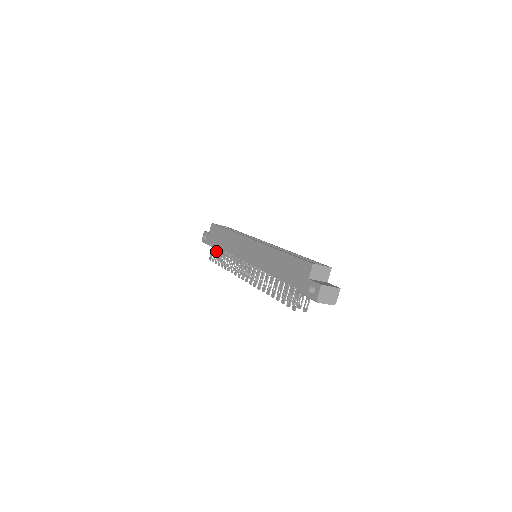
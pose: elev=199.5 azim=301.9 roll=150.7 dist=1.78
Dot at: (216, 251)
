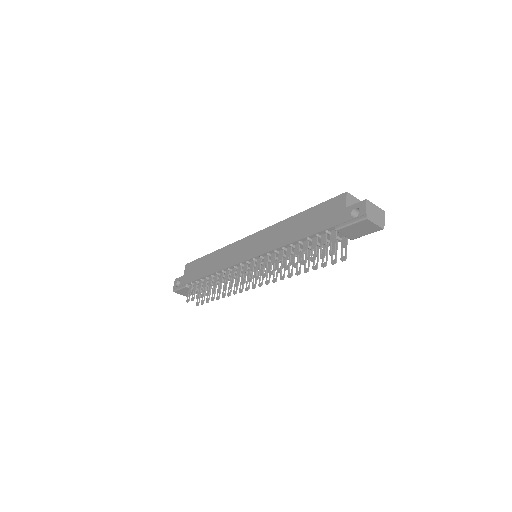
Dot at: (196, 287)
